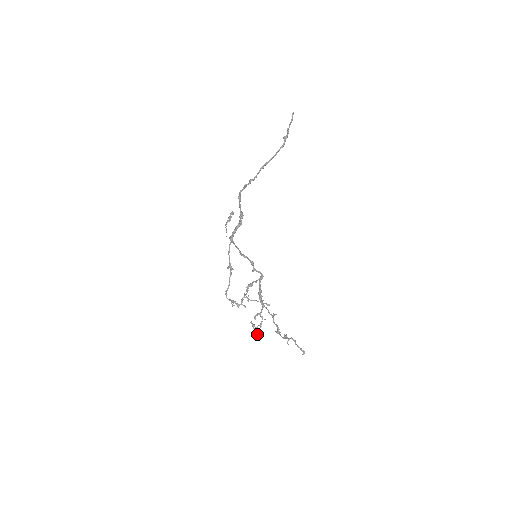
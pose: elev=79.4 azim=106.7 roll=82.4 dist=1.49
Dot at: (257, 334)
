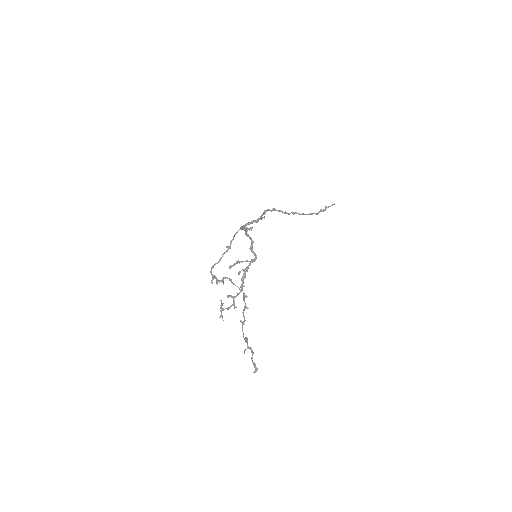
Dot at: (221, 315)
